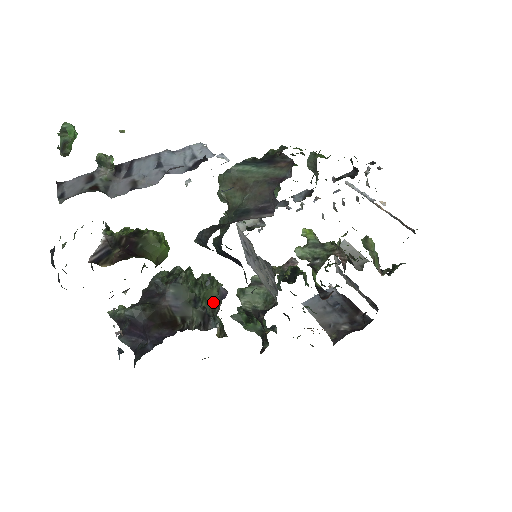
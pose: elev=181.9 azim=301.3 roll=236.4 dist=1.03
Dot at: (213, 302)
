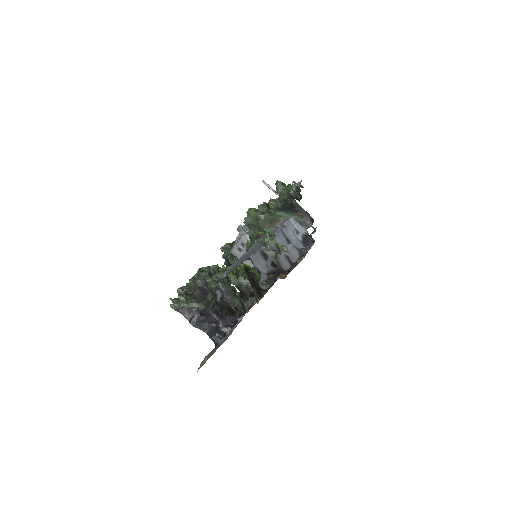
Dot at: occluded
